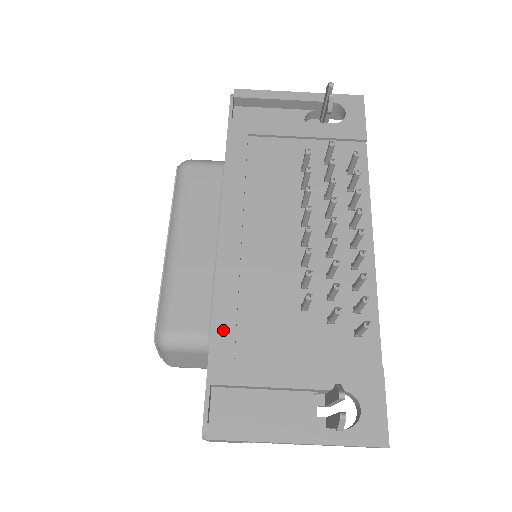
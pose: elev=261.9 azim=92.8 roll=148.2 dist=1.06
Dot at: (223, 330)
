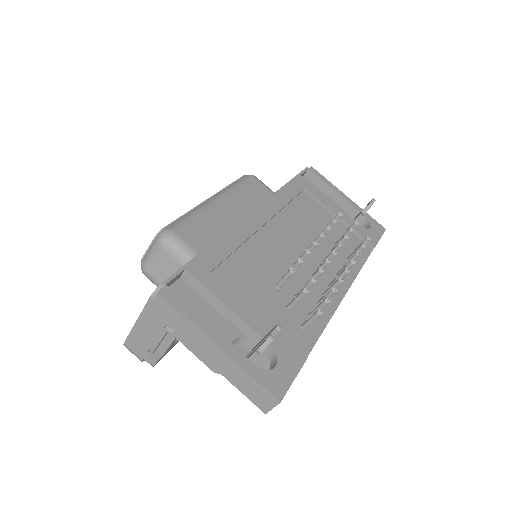
Dot at: (217, 252)
